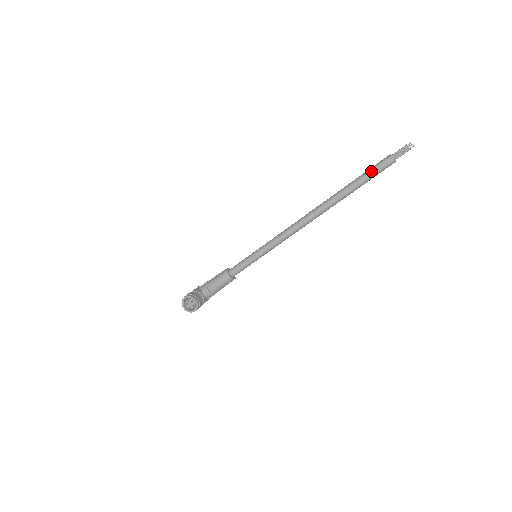
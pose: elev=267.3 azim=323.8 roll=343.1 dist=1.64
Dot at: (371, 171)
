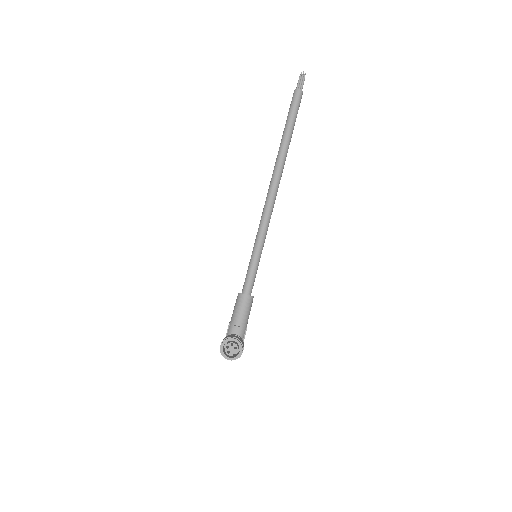
Dot at: (291, 111)
